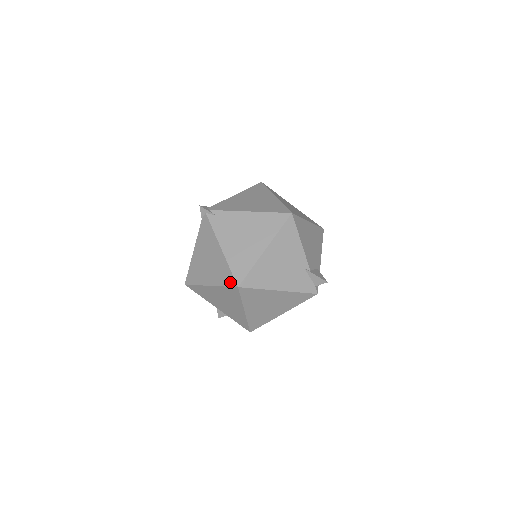
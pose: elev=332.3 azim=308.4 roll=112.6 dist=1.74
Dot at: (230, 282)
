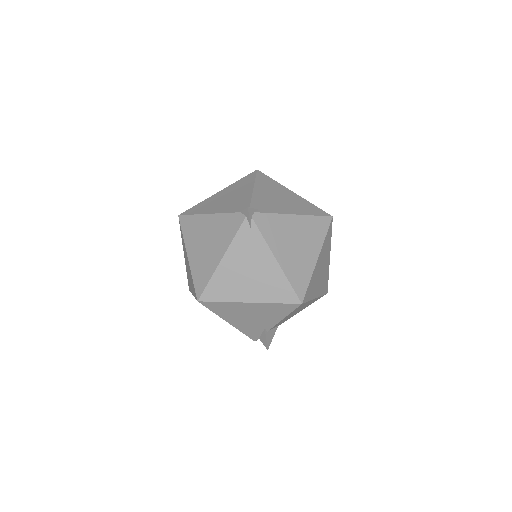
Dot at: (198, 287)
